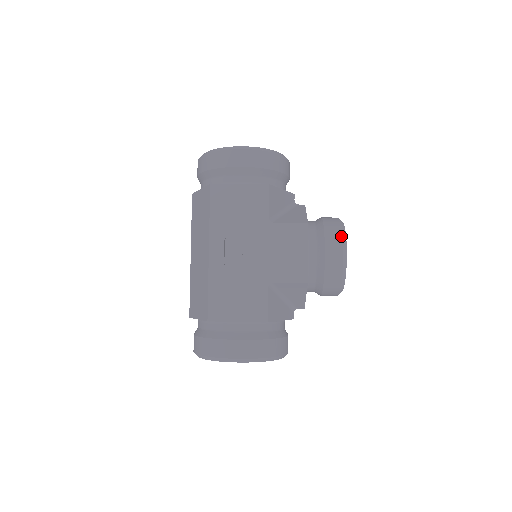
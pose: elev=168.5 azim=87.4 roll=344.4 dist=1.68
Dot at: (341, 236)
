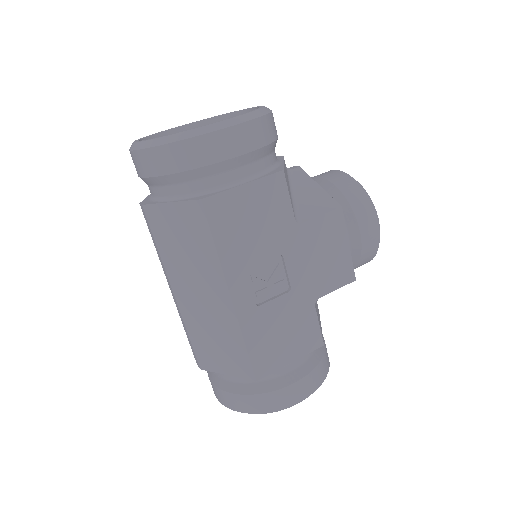
Dot at: (370, 204)
